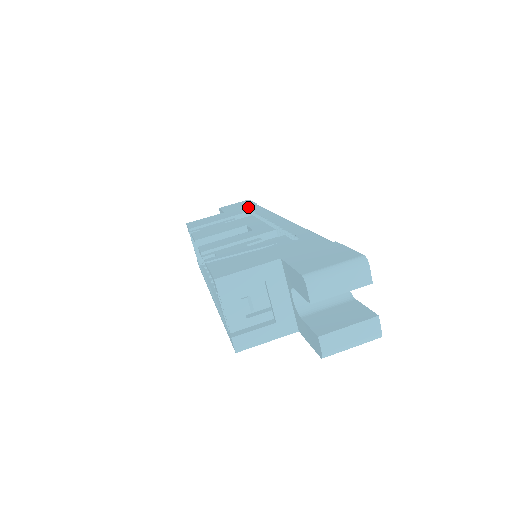
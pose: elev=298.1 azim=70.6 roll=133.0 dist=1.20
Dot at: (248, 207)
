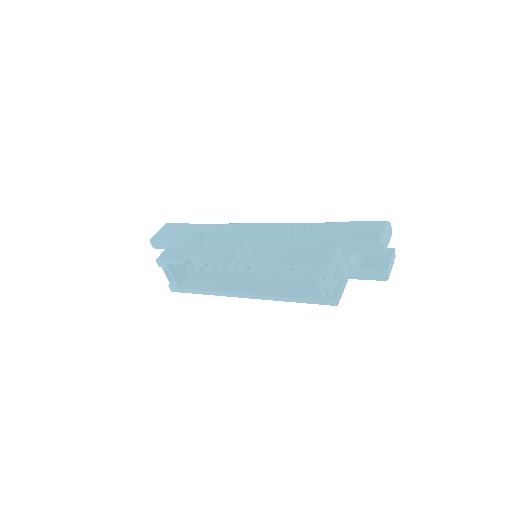
Dot at: (191, 228)
